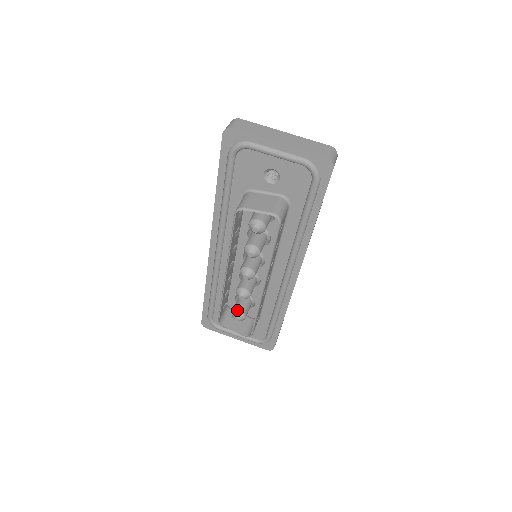
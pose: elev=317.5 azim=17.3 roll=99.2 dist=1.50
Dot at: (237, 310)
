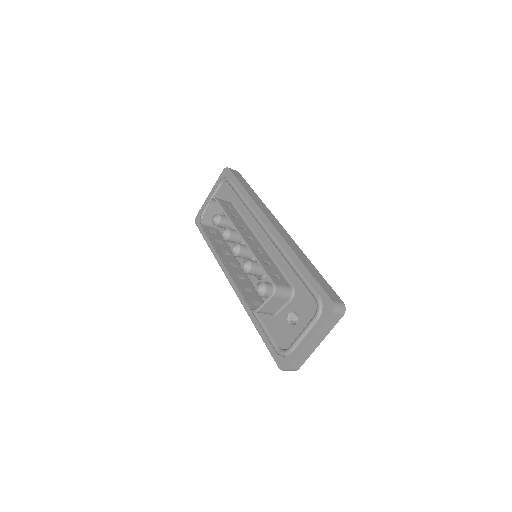
Dot at: occluded
